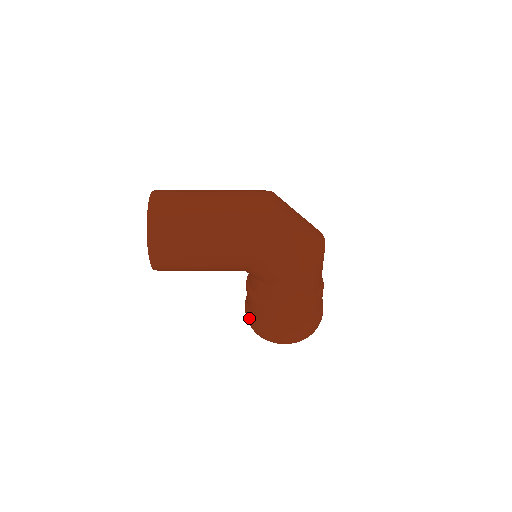
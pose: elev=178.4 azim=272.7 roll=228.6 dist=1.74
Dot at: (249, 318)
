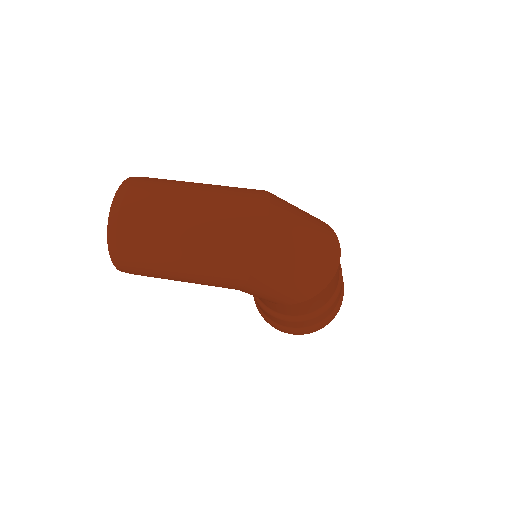
Dot at: (254, 300)
